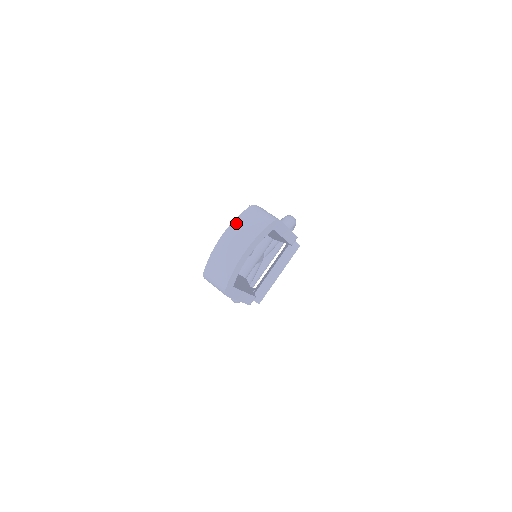
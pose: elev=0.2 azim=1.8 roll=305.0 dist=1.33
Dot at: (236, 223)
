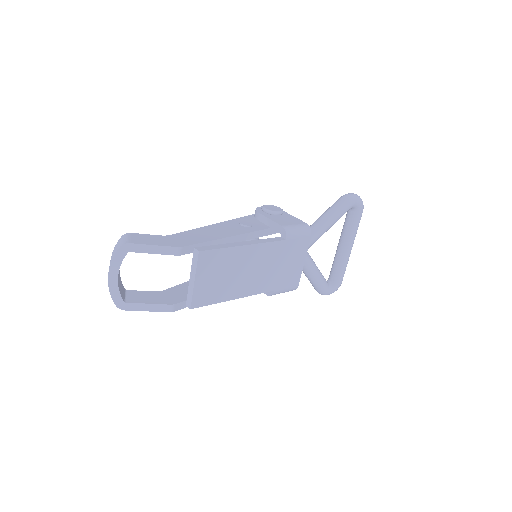
Dot at: (112, 253)
